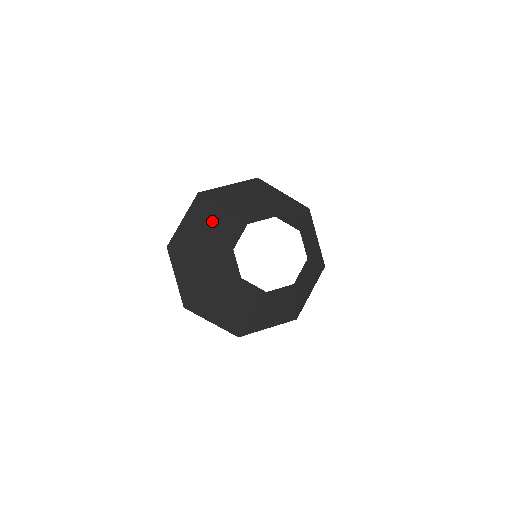
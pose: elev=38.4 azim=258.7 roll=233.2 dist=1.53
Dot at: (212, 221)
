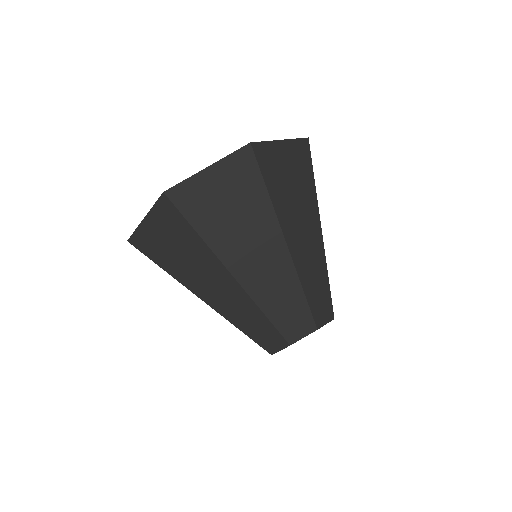
Dot at: (269, 257)
